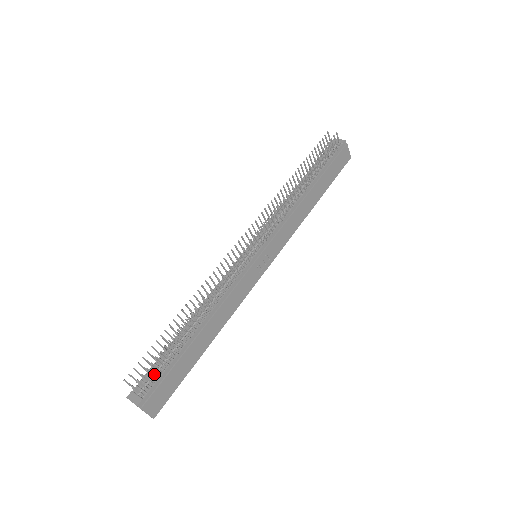
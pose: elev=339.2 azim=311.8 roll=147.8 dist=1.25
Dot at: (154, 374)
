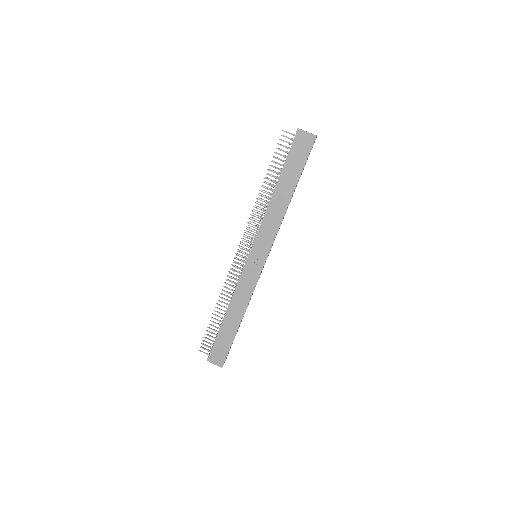
Dot at: (210, 343)
